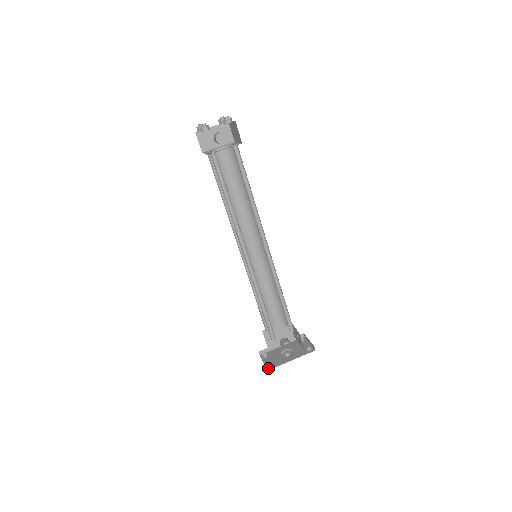
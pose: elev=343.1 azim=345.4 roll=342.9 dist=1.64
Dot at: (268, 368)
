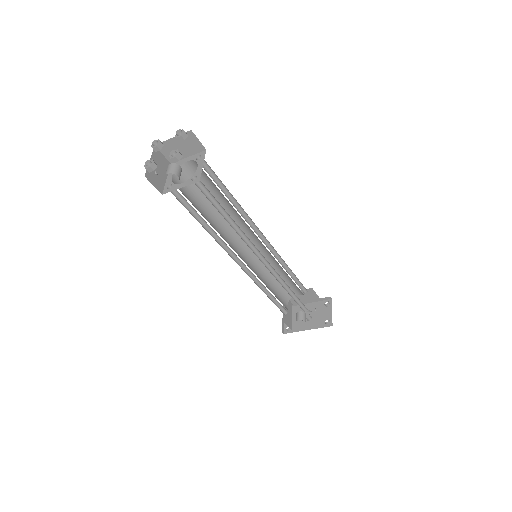
Dot at: (285, 331)
